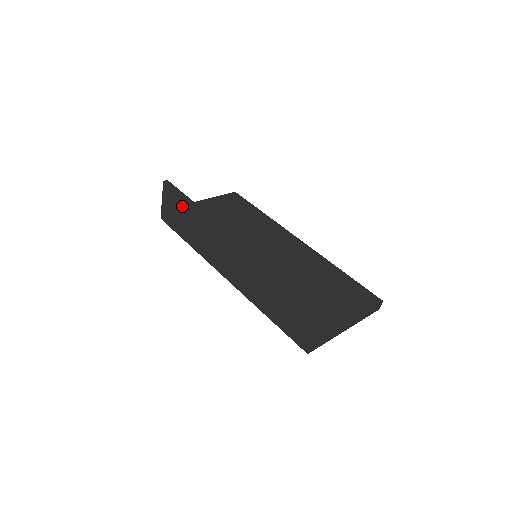
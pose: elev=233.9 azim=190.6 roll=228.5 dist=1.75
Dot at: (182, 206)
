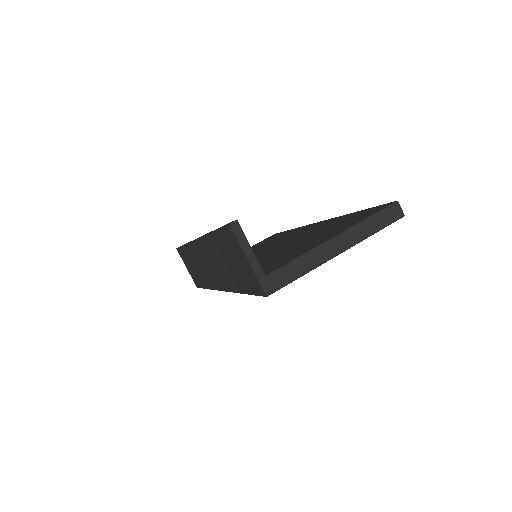
Dot at: (186, 255)
